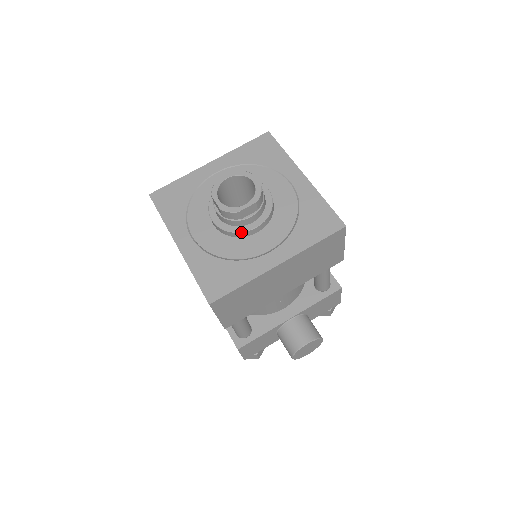
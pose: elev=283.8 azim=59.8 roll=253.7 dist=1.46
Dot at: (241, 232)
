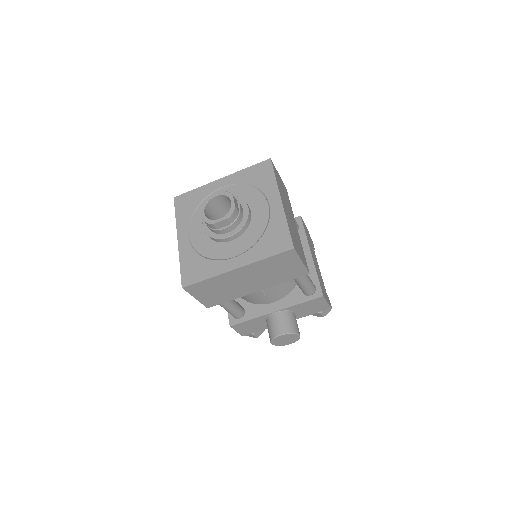
Dot at: (218, 239)
